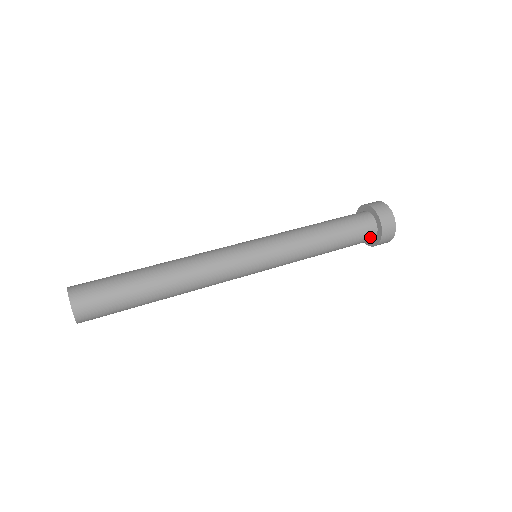
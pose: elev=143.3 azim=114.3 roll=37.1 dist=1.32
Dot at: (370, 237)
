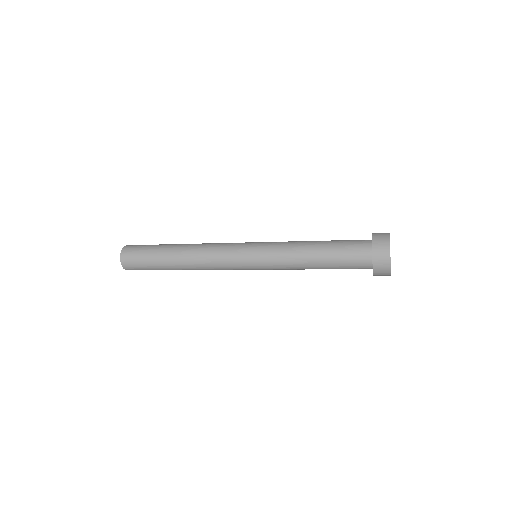
Dot at: (365, 263)
